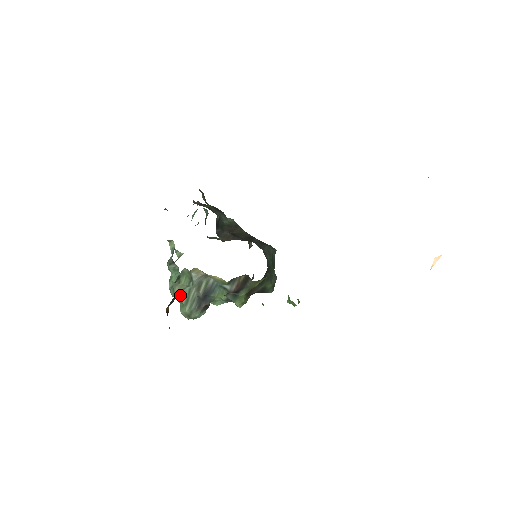
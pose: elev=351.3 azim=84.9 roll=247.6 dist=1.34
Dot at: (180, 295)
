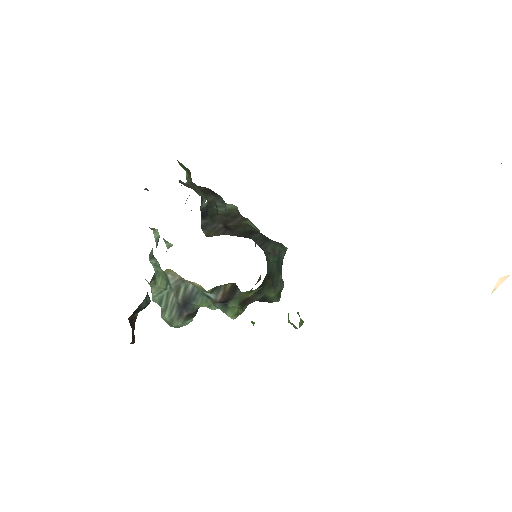
Dot at: (158, 298)
